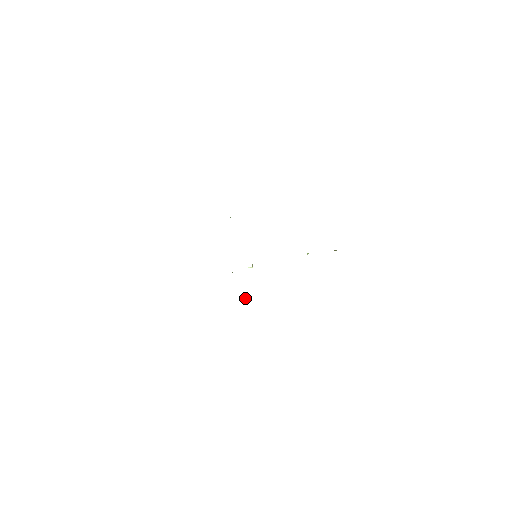
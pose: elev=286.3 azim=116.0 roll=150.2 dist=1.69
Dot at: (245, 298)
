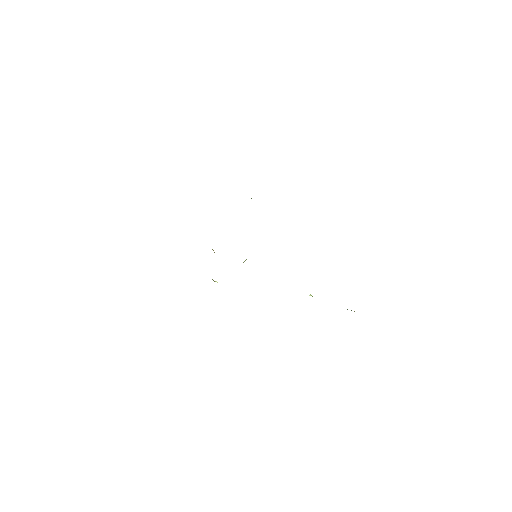
Dot at: (214, 281)
